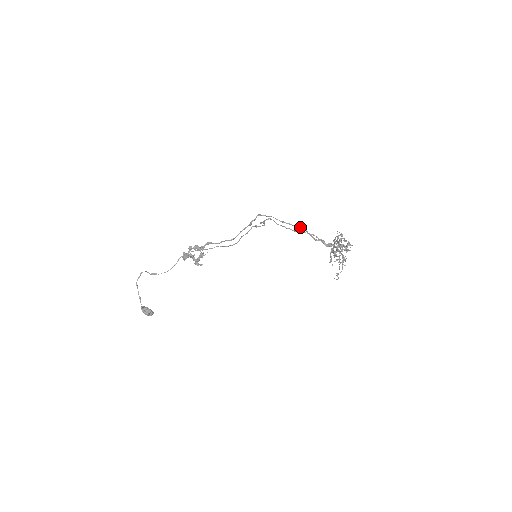
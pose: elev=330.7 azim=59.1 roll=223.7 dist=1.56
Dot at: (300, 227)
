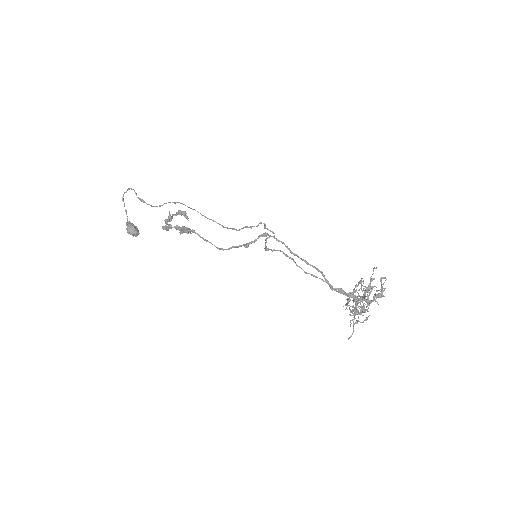
Dot at: (316, 268)
